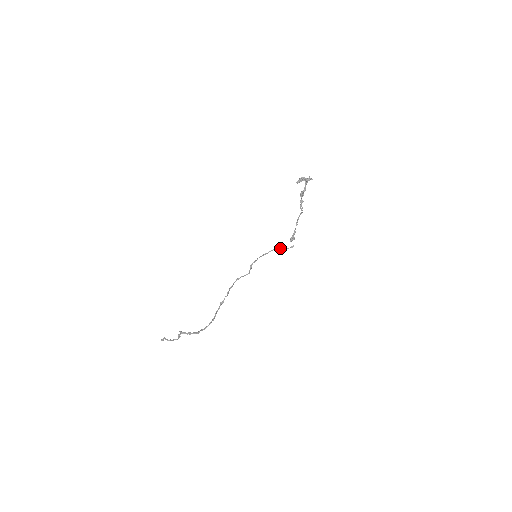
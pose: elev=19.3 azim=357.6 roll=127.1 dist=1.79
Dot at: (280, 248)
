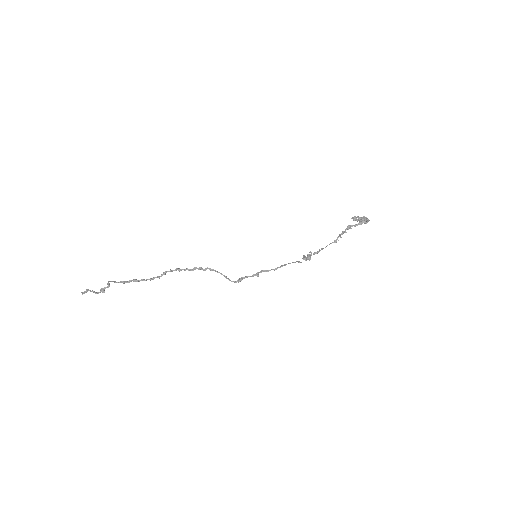
Dot at: (286, 264)
